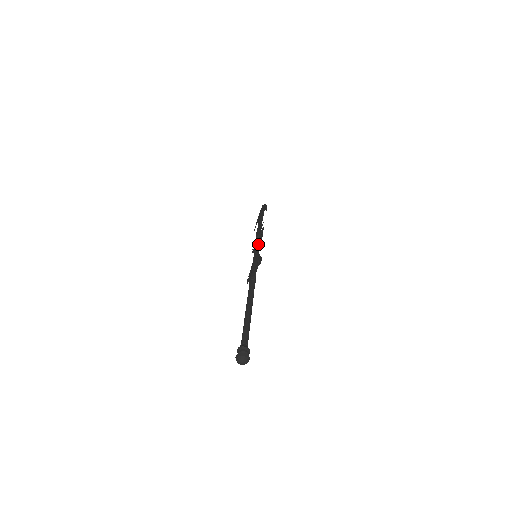
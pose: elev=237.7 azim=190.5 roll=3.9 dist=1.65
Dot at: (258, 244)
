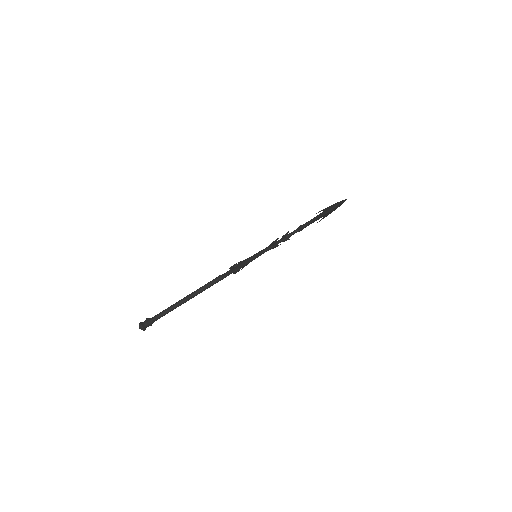
Dot at: (269, 246)
